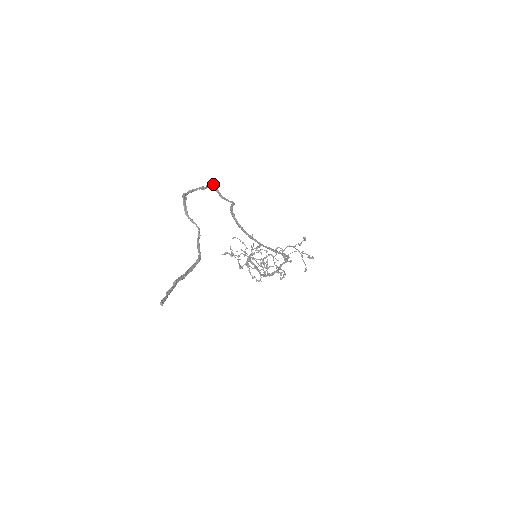
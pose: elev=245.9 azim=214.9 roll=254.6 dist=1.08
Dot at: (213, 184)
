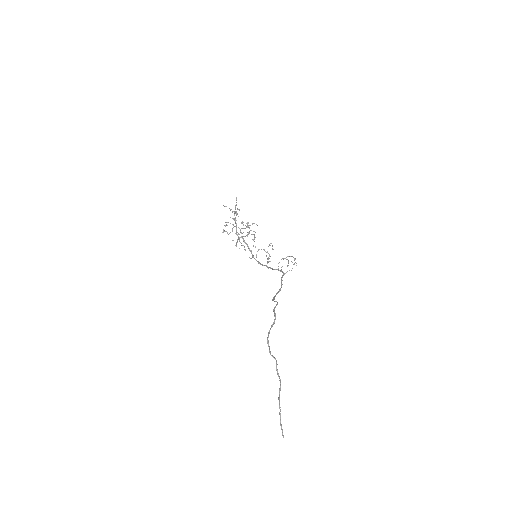
Dot at: (275, 313)
